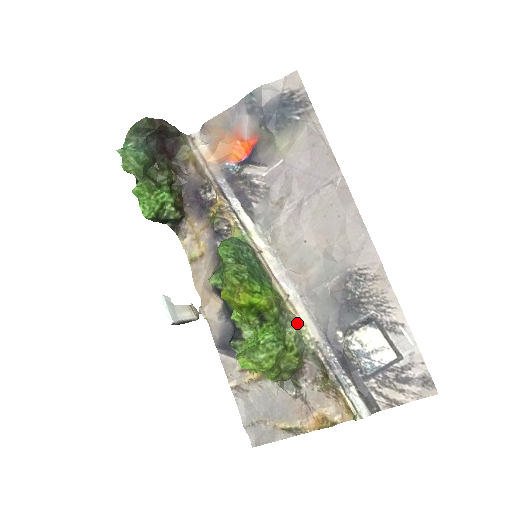
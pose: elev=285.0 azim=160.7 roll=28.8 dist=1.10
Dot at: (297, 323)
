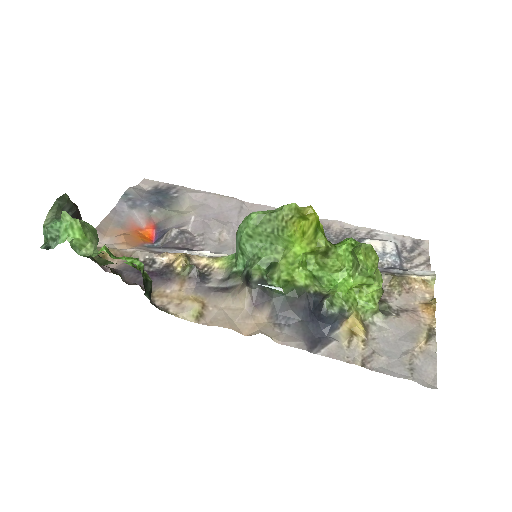
Dot at: occluded
